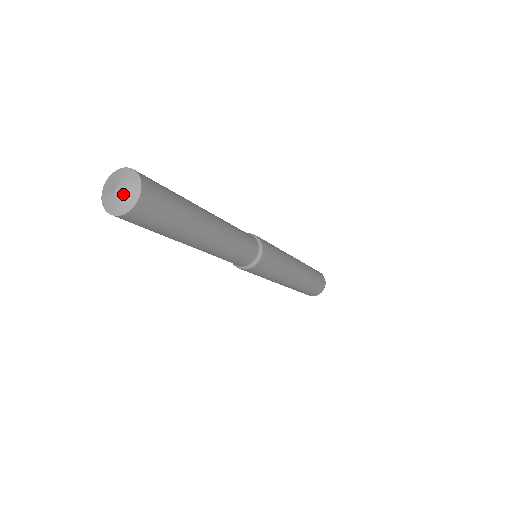
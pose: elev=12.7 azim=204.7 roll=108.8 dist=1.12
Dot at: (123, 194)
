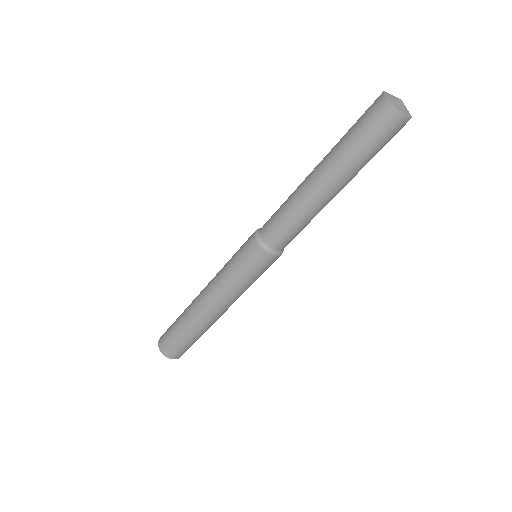
Dot at: occluded
